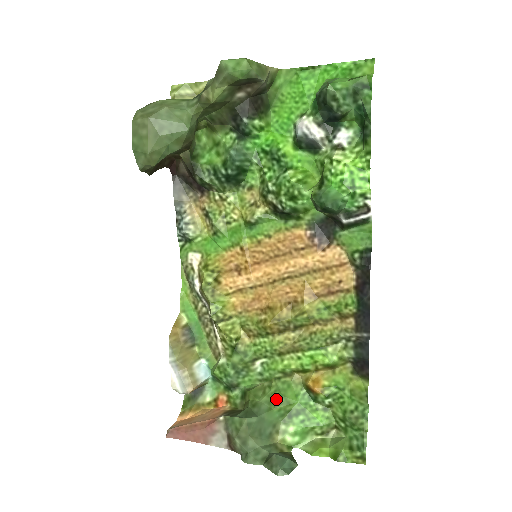
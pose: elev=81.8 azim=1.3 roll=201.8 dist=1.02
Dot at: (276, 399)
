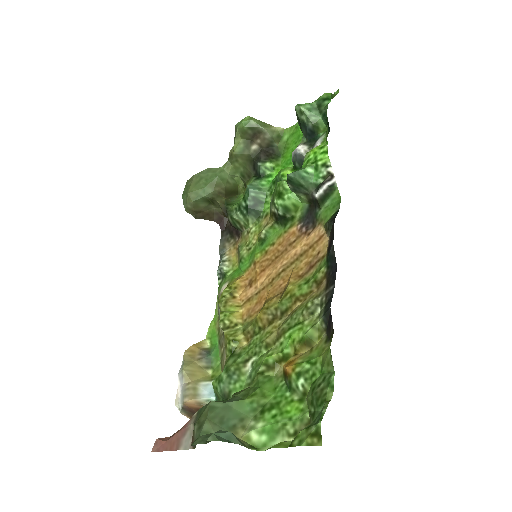
Dot at: (252, 391)
